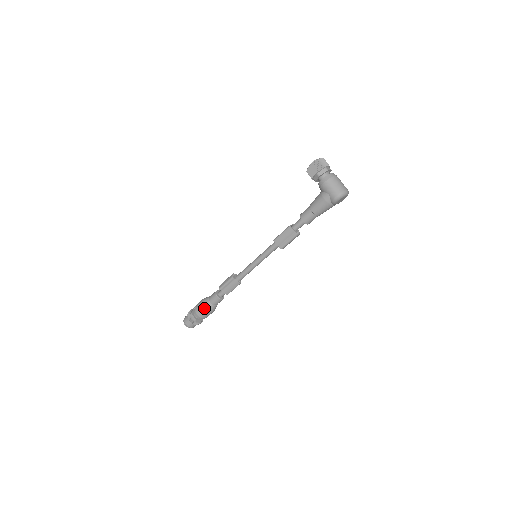
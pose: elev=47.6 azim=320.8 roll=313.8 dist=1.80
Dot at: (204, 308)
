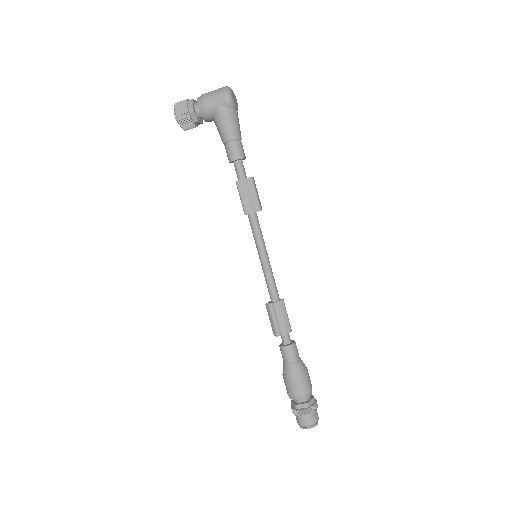
Dot at: (295, 377)
